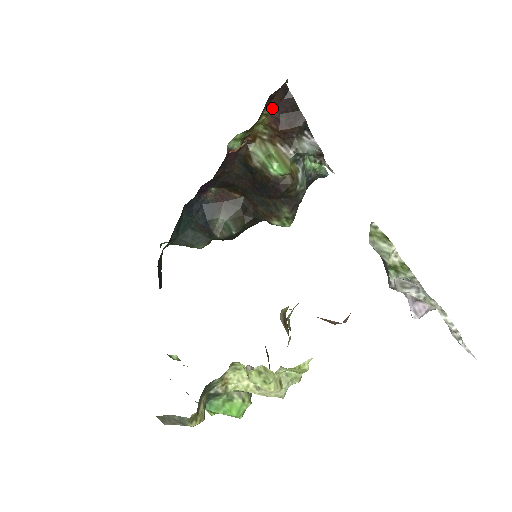
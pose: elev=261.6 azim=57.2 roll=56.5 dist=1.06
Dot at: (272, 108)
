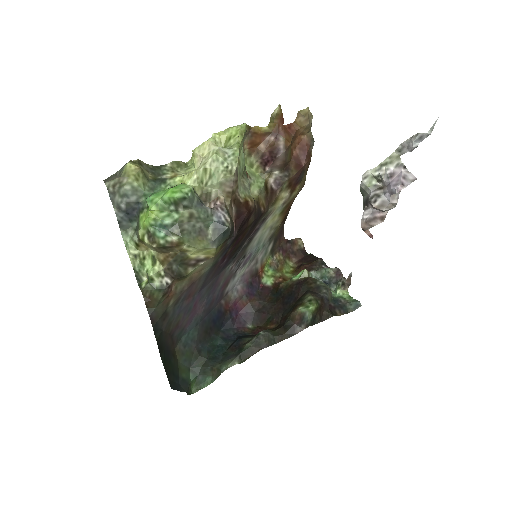
Dot at: (297, 263)
